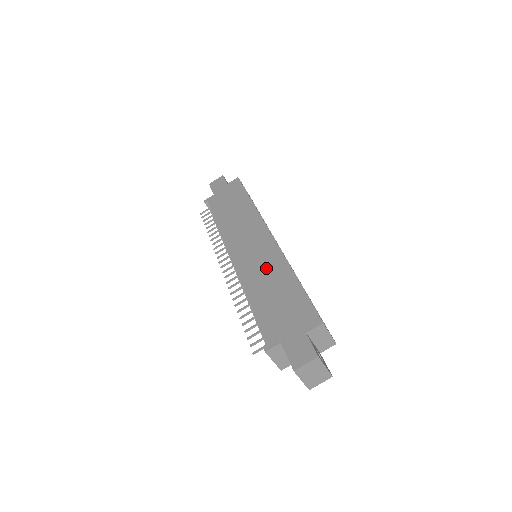
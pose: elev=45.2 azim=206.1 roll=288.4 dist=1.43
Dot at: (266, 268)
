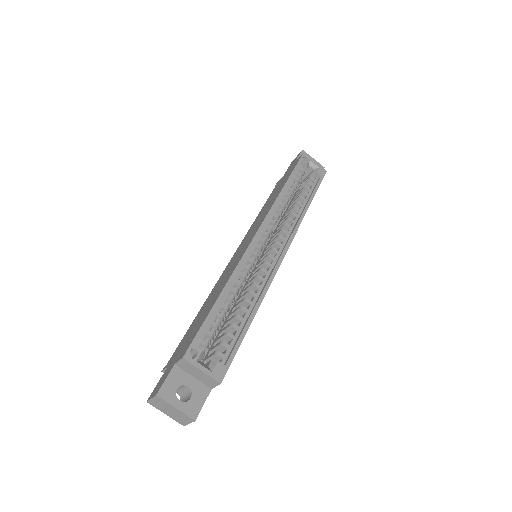
Dot at: (225, 276)
